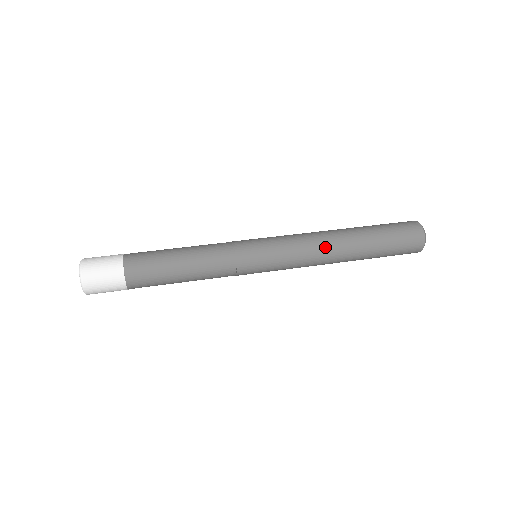
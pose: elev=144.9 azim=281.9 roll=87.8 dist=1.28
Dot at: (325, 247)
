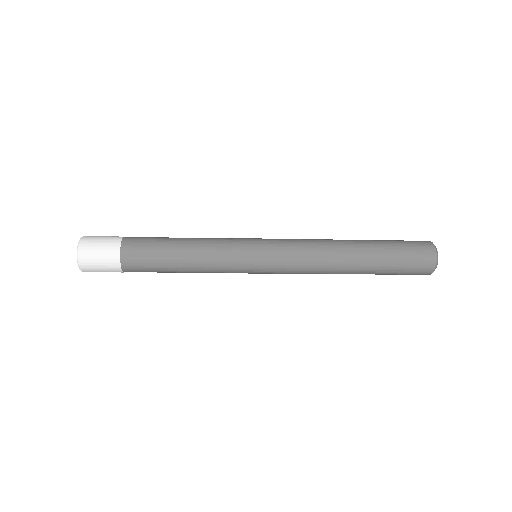
Dot at: (327, 261)
